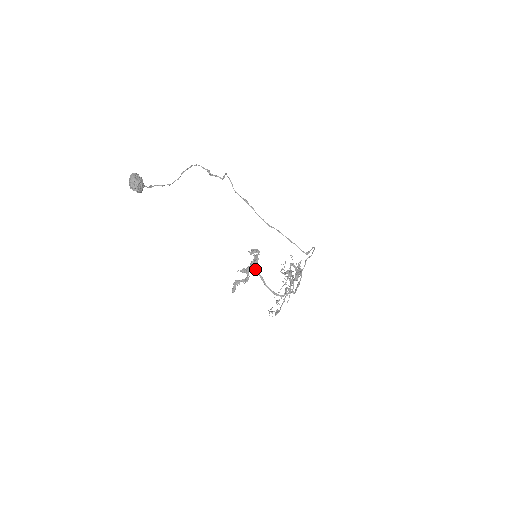
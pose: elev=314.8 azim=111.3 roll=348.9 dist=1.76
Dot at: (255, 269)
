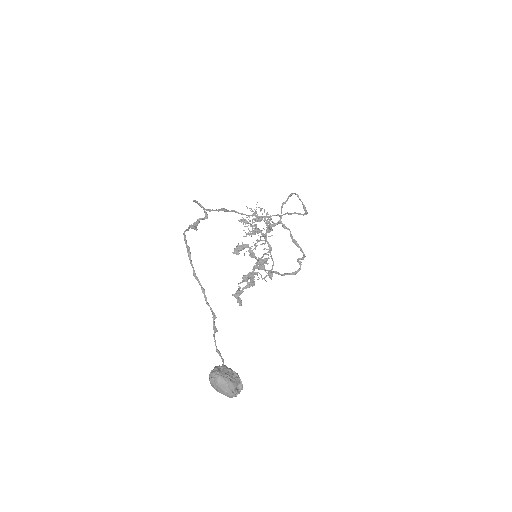
Dot at: occluded
